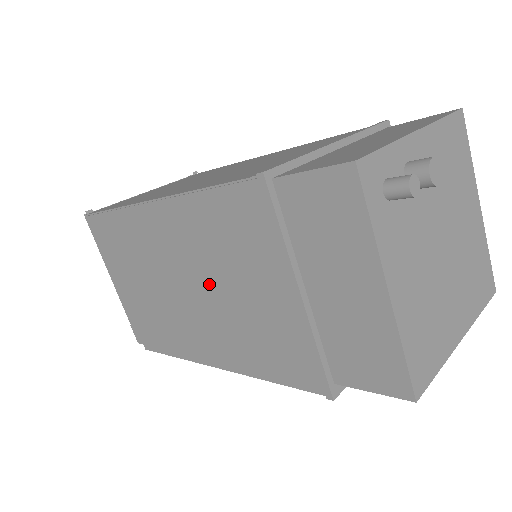
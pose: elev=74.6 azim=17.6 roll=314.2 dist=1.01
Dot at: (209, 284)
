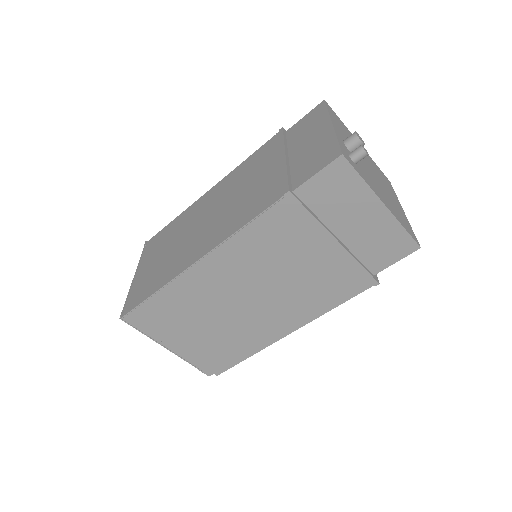
Dot at: (267, 283)
